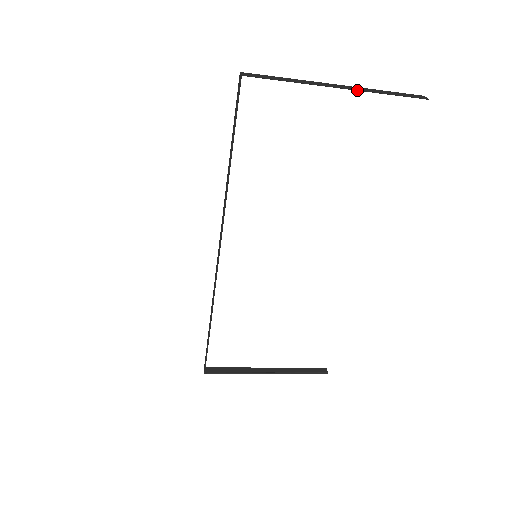
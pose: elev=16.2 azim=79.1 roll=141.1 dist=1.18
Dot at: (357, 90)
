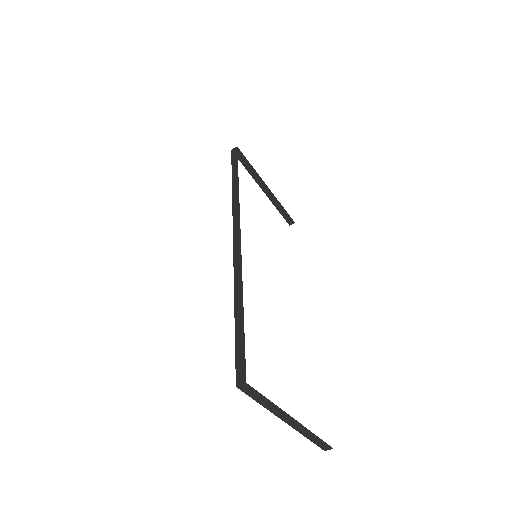
Dot at: (273, 195)
